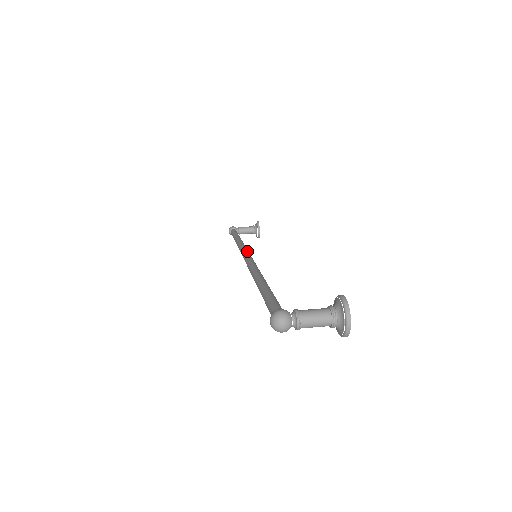
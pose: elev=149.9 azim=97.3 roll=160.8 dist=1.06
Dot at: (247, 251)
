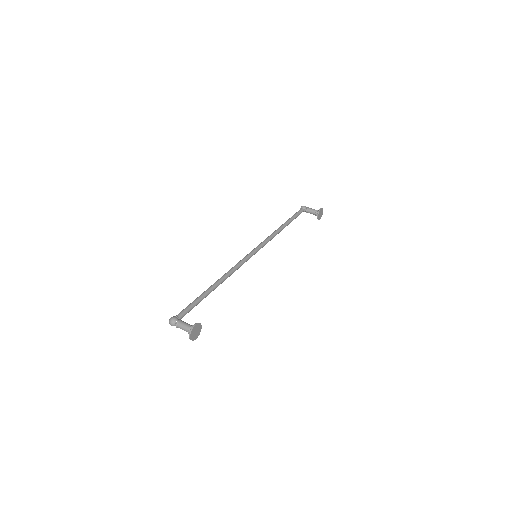
Dot at: (255, 250)
